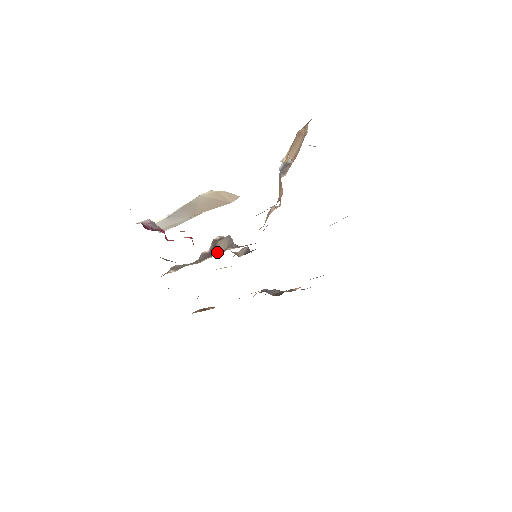
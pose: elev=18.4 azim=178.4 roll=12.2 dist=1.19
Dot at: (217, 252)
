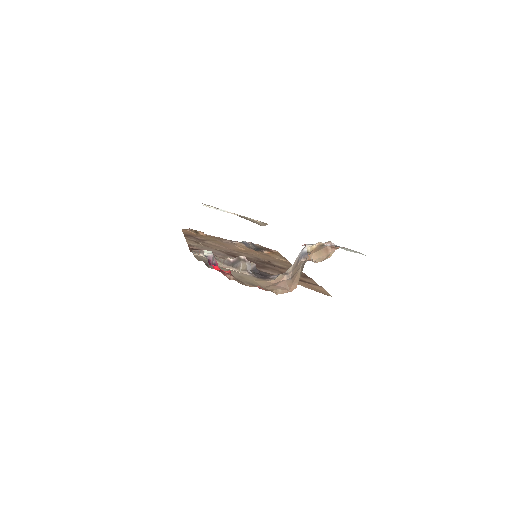
Dot at: (237, 267)
